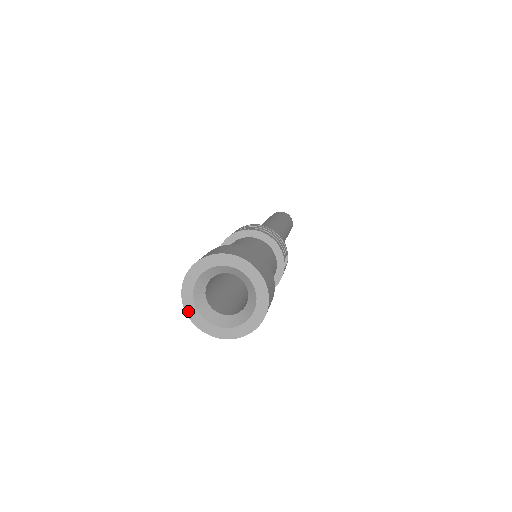
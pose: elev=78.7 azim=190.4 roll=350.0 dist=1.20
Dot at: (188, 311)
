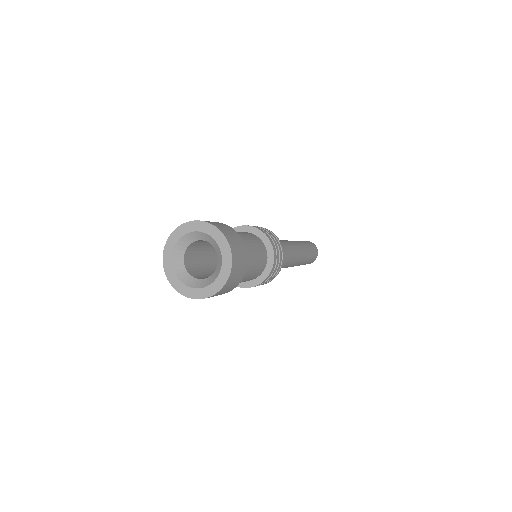
Dot at: (167, 246)
